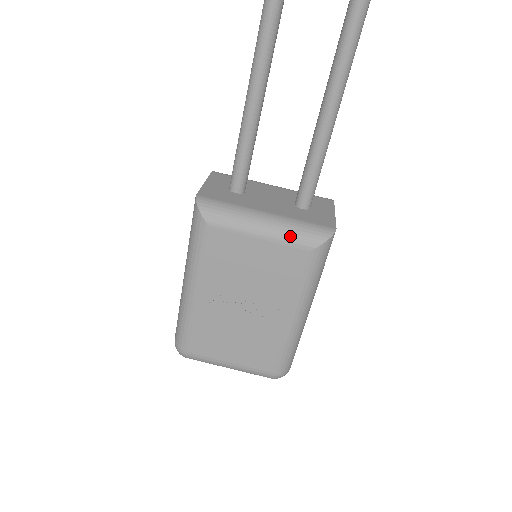
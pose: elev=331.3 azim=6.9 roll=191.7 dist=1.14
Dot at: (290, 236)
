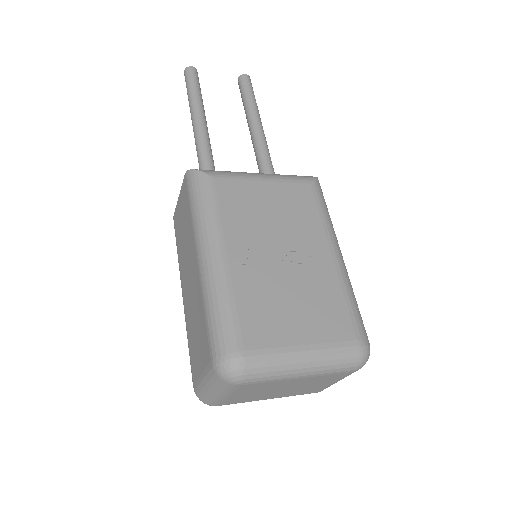
Dot at: (287, 176)
